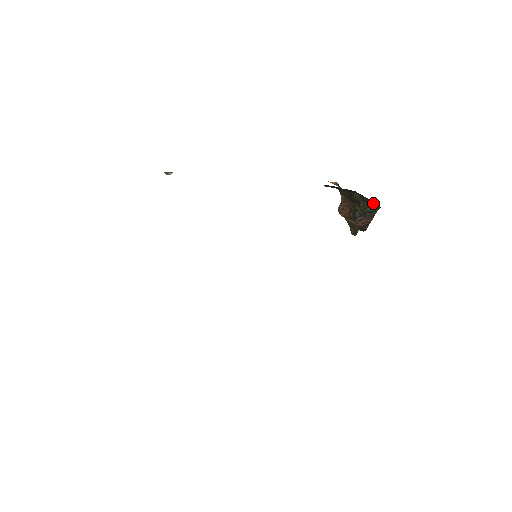
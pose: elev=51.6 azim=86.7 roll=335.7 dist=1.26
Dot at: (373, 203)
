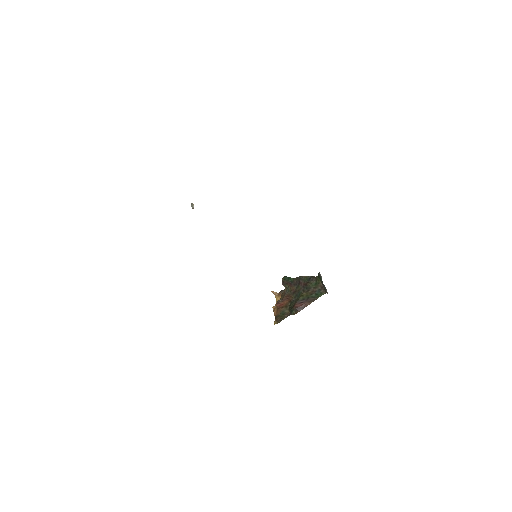
Dot at: (322, 289)
